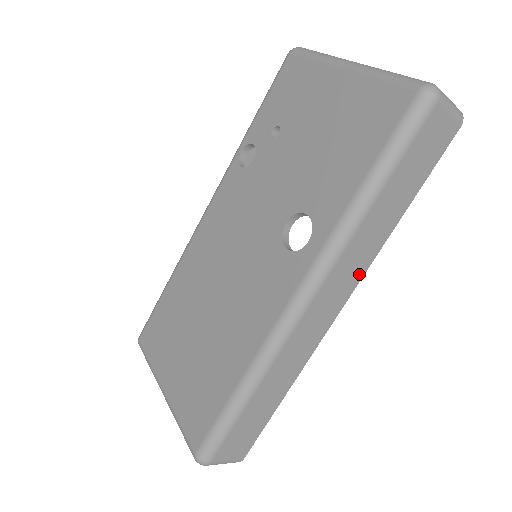
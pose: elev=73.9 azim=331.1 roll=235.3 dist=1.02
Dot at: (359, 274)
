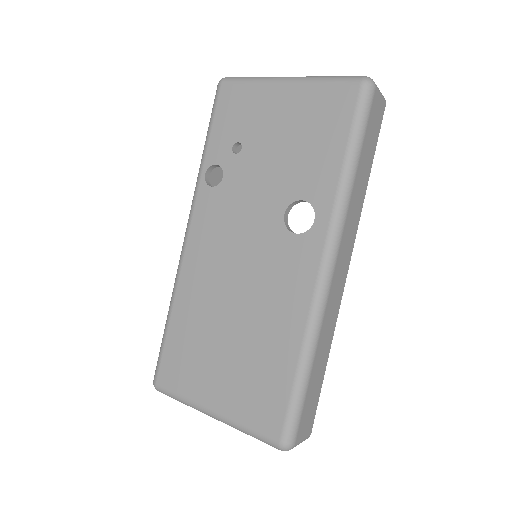
Dot at: (354, 235)
